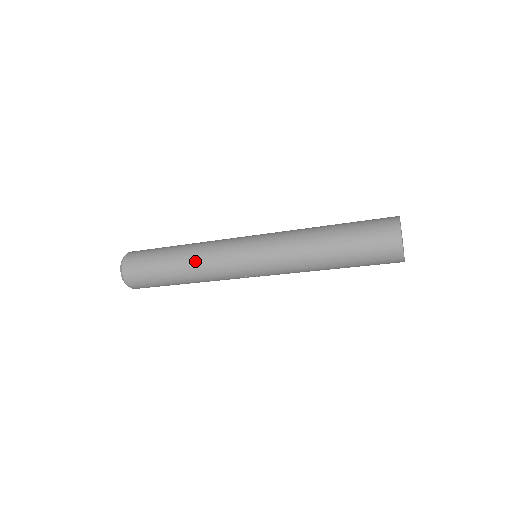
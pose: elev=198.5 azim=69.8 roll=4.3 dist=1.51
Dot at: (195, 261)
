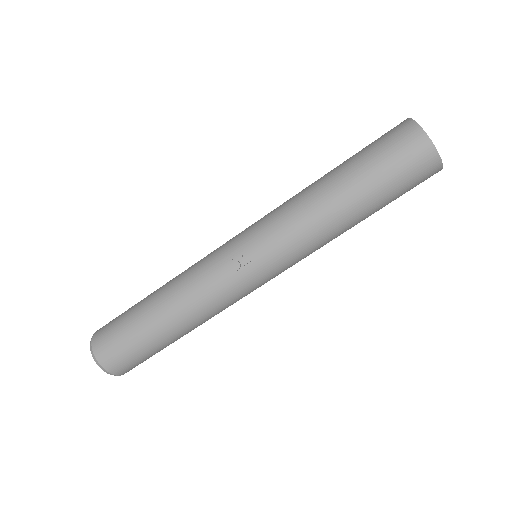
Dot at: occluded
